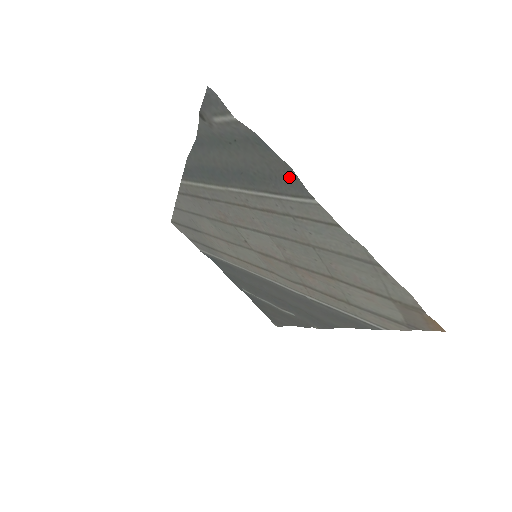
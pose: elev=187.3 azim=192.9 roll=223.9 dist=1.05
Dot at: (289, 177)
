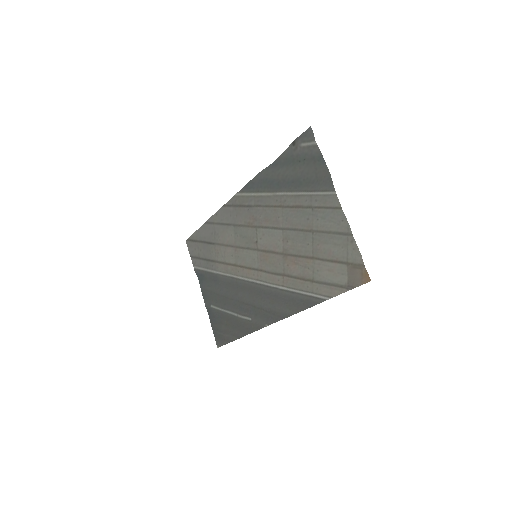
Dot at: (326, 180)
